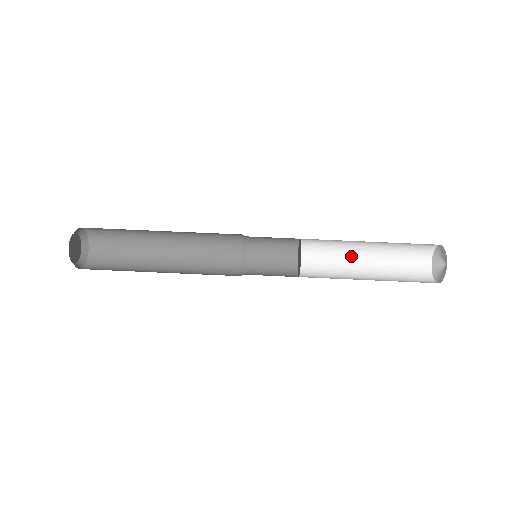
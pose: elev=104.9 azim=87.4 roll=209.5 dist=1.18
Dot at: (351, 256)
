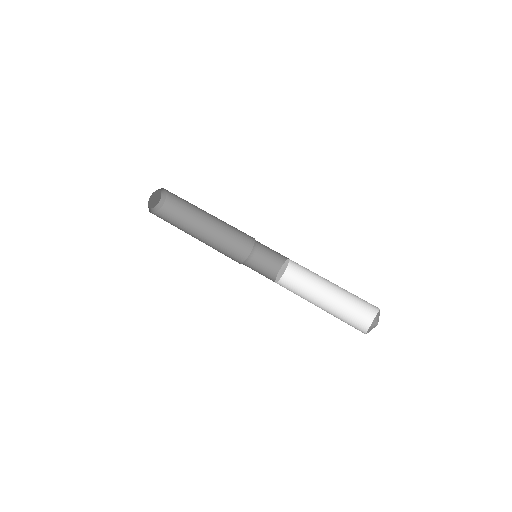
Dot at: (313, 300)
